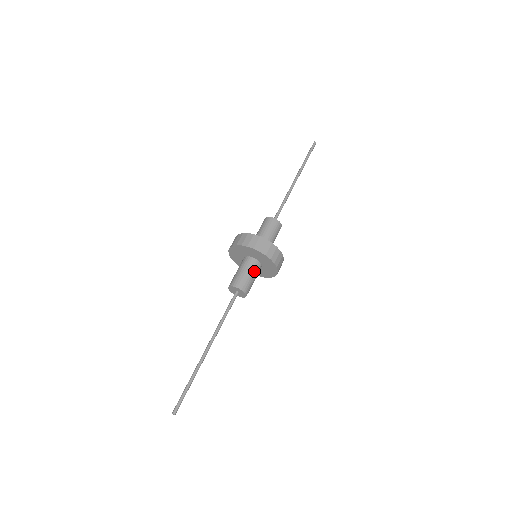
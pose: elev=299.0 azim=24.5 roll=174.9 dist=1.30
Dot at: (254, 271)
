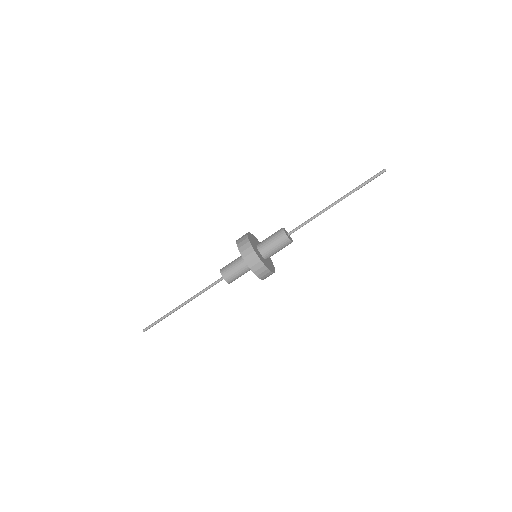
Dot at: (243, 270)
